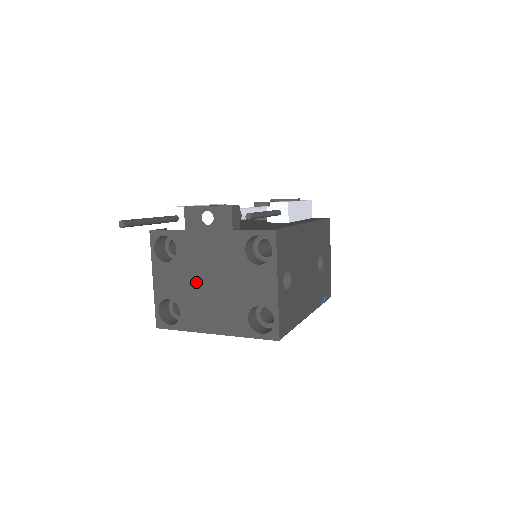
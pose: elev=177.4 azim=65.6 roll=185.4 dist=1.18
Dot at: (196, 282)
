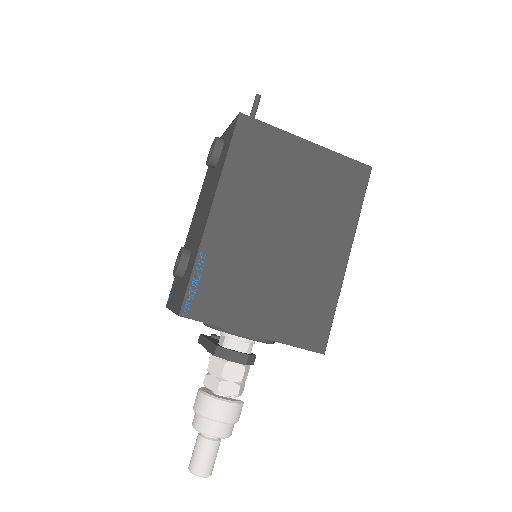
Dot at: occluded
